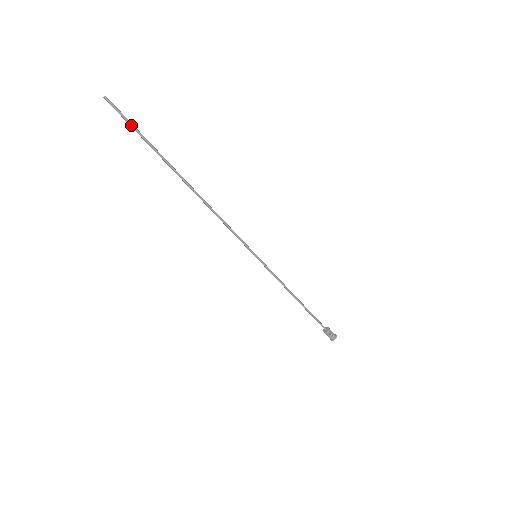
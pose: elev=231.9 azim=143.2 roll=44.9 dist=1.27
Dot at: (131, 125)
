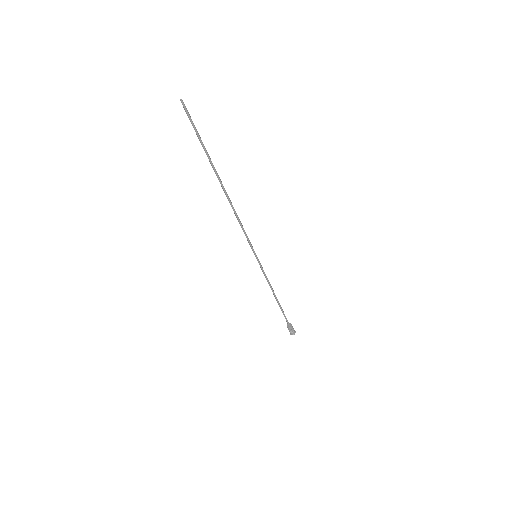
Dot at: (194, 128)
